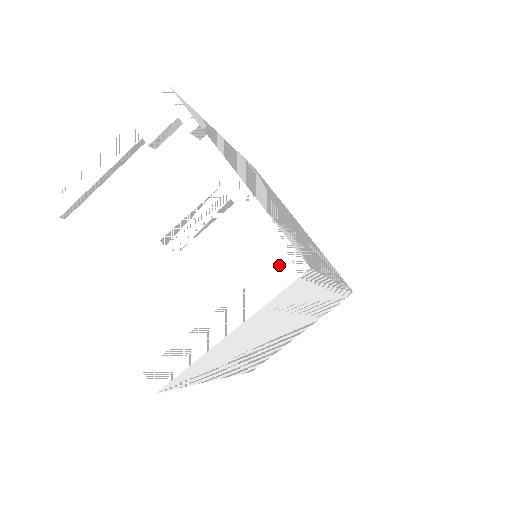
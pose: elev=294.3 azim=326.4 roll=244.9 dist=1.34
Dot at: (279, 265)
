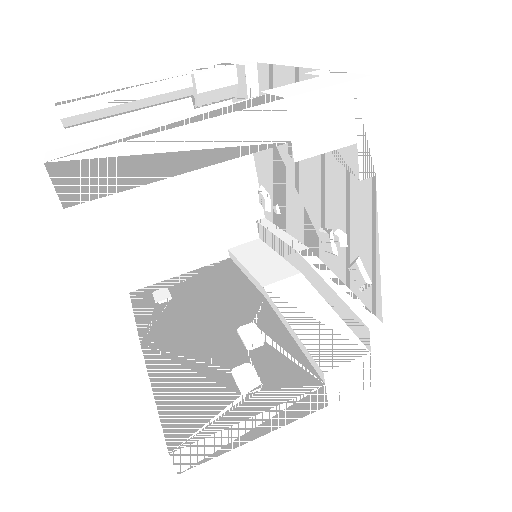
Dot at: (364, 372)
